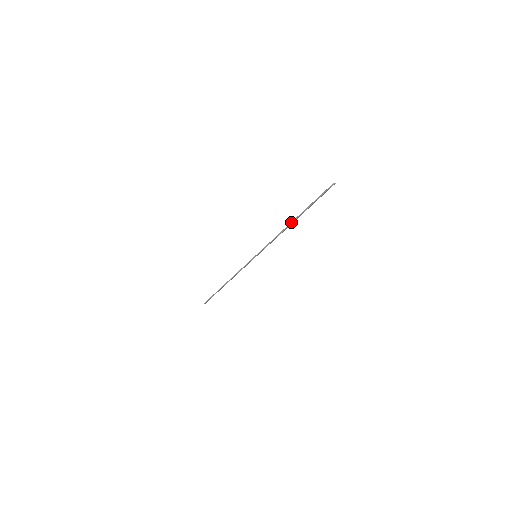
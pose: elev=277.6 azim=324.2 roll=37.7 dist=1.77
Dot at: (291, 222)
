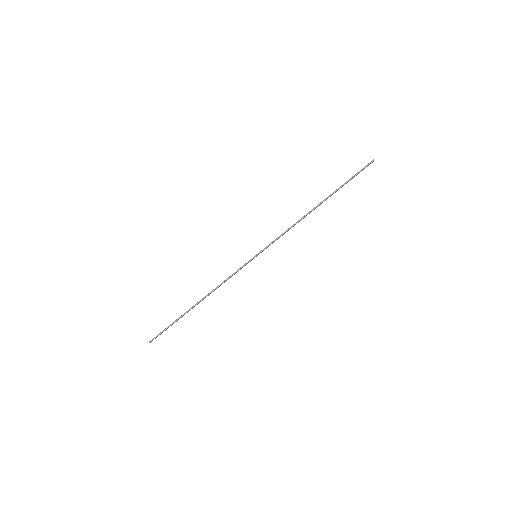
Dot at: occluded
